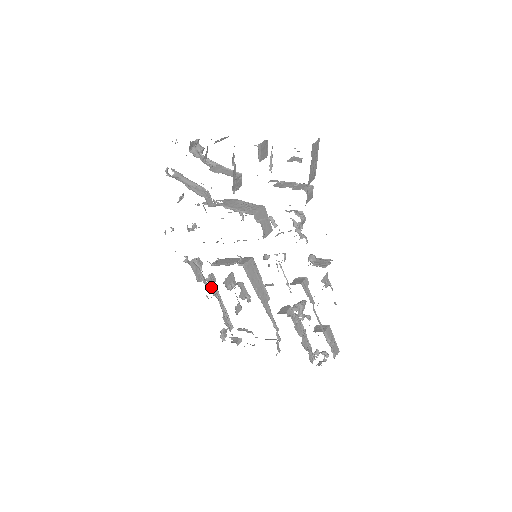
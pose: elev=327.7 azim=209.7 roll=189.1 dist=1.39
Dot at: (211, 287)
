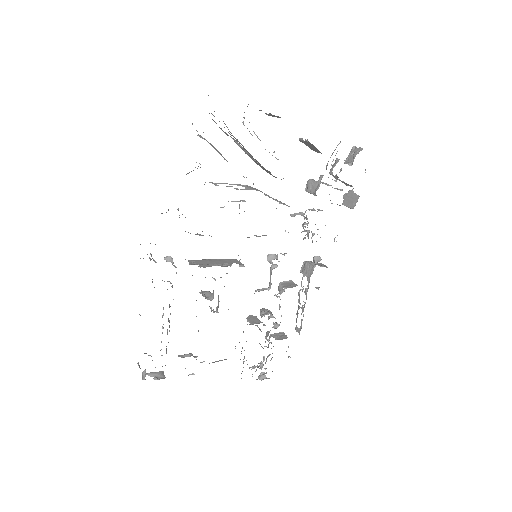
Dot at: occluded
